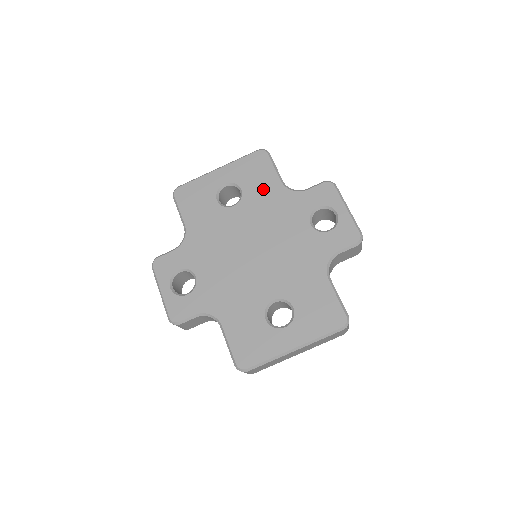
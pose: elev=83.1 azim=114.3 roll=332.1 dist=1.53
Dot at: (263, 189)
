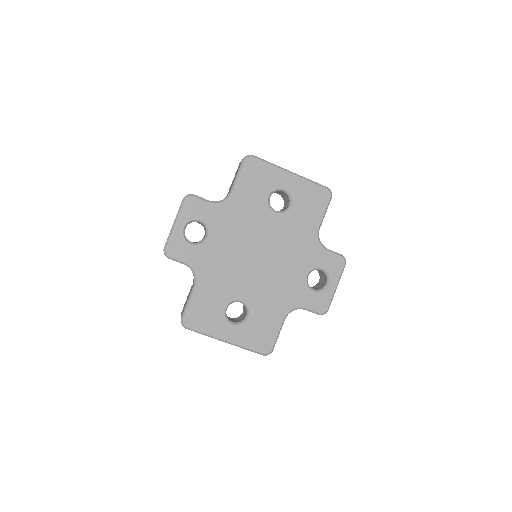
Dot at: (304, 221)
